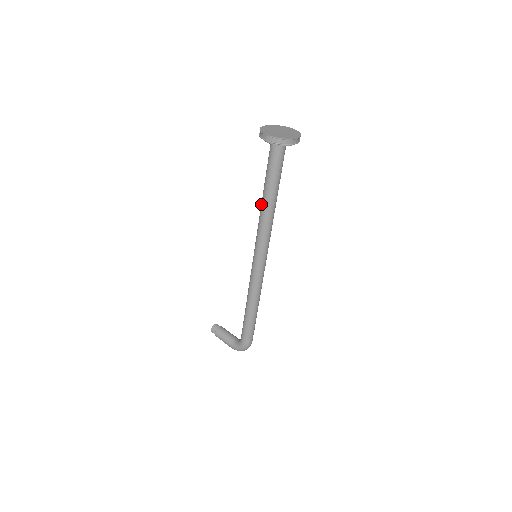
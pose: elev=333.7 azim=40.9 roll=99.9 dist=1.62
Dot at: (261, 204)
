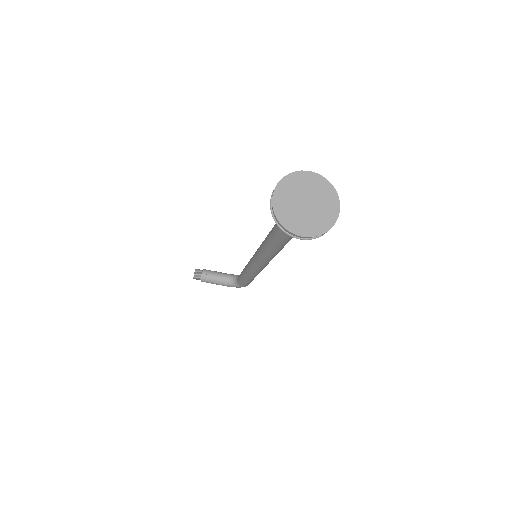
Dot at: (270, 244)
